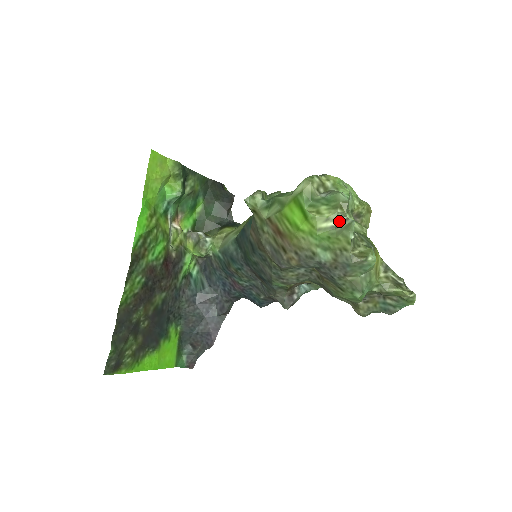
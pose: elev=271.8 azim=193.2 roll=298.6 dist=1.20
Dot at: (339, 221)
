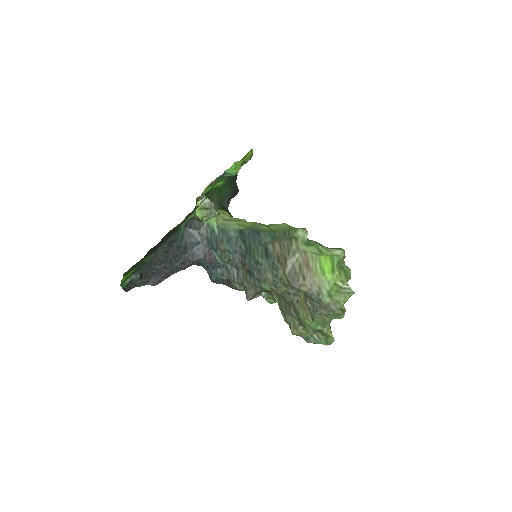
Dot at: (346, 286)
